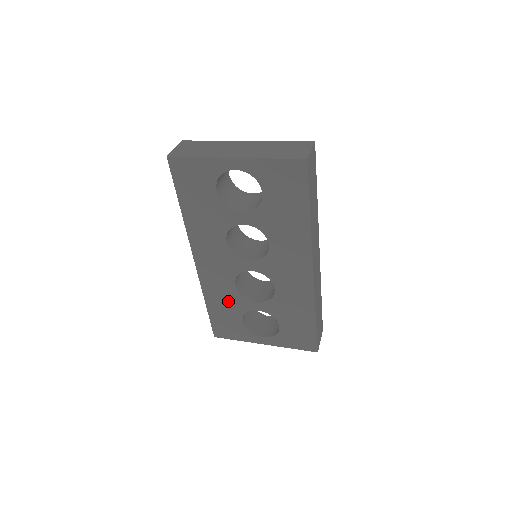
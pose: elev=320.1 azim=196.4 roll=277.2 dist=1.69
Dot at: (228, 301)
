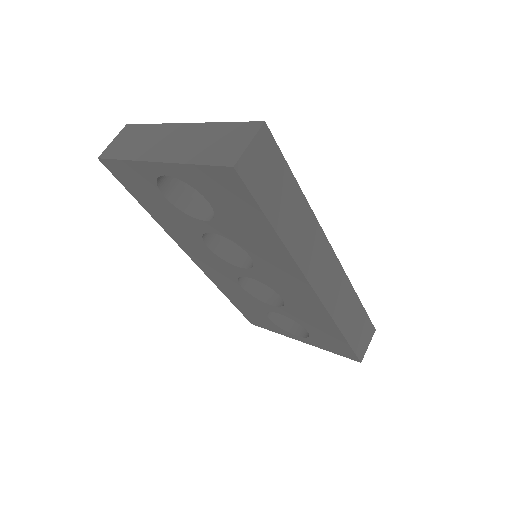
Dot at: (244, 299)
